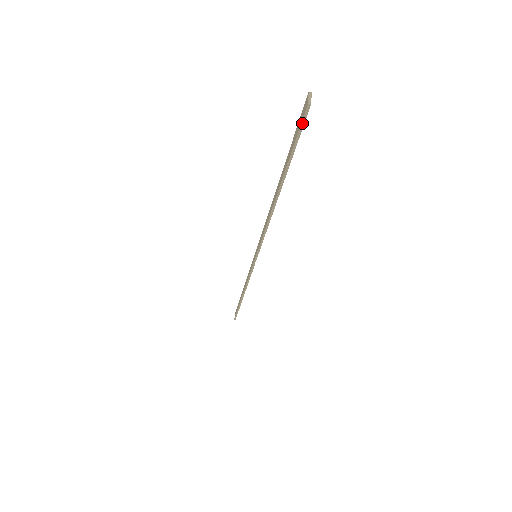
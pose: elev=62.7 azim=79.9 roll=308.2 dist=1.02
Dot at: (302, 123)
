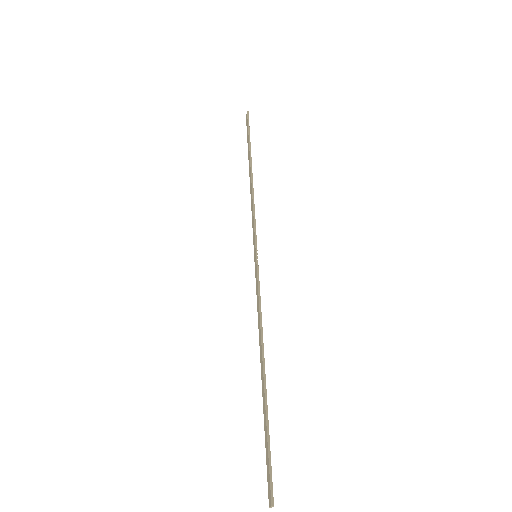
Dot at: (268, 484)
